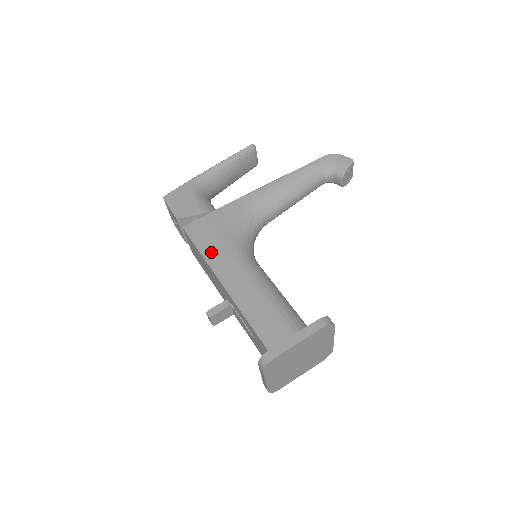
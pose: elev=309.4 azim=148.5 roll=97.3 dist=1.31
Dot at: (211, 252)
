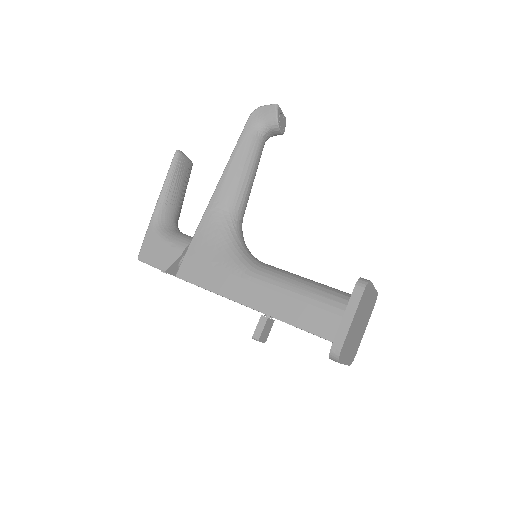
Dot at: (217, 284)
